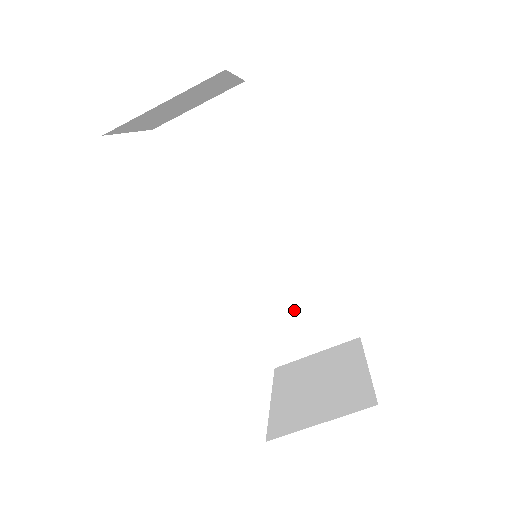
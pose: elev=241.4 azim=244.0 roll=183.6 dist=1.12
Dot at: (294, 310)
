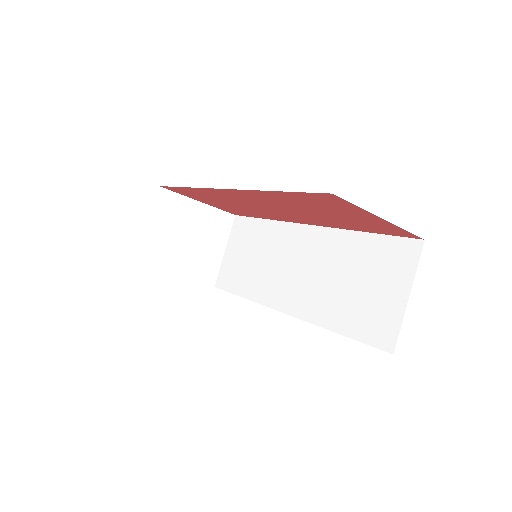
Dot at: (357, 286)
